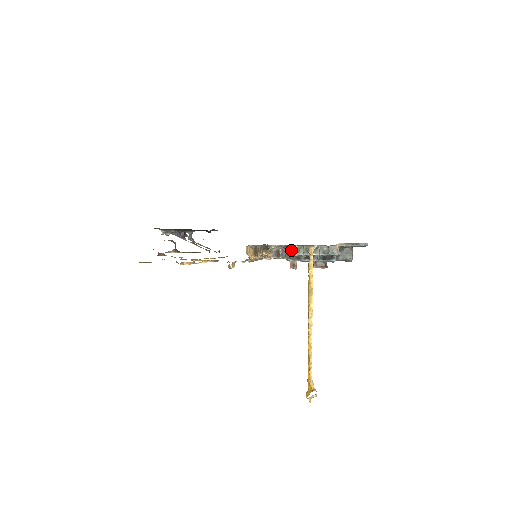
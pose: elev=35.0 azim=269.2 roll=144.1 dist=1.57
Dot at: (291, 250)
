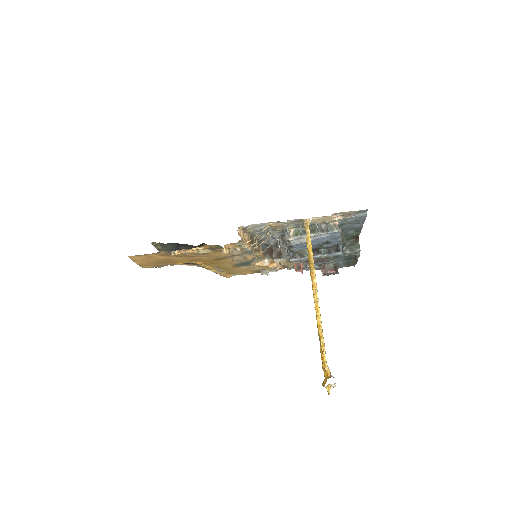
Dot at: (287, 233)
